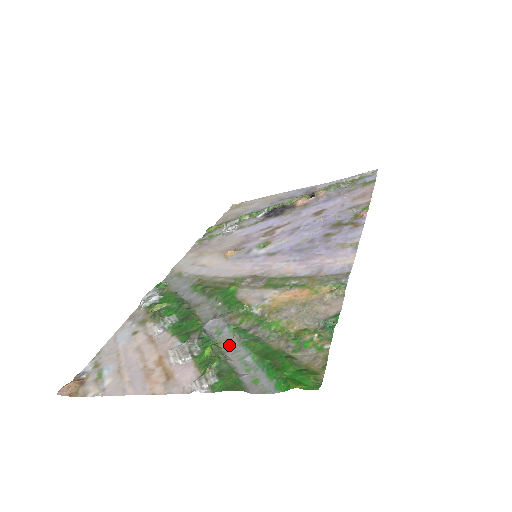
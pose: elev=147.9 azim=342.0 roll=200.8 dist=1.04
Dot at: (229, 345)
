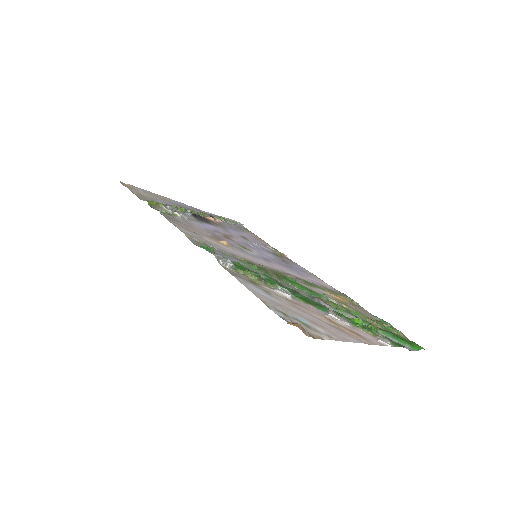
Dot at: occluded
